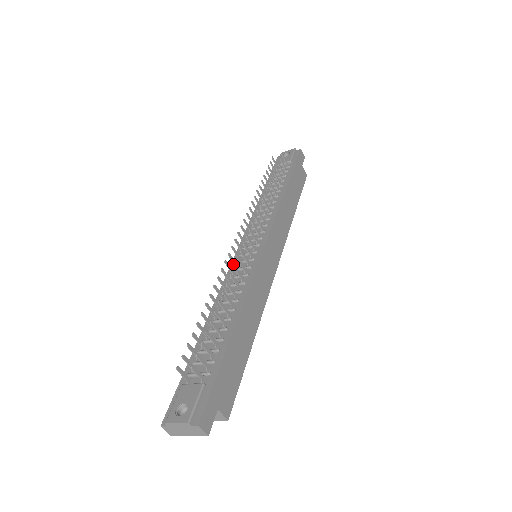
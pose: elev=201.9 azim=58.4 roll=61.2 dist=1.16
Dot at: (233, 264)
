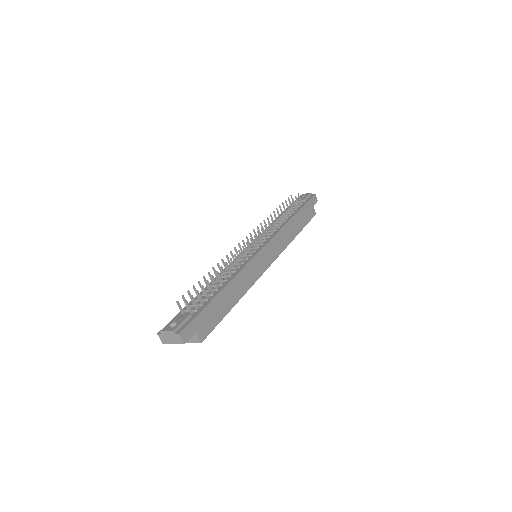
Dot at: occluded
